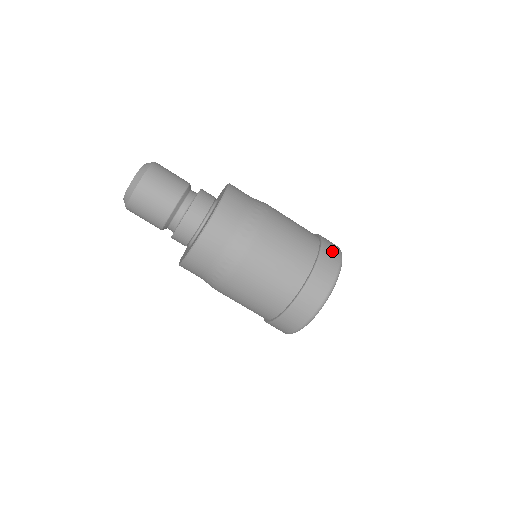
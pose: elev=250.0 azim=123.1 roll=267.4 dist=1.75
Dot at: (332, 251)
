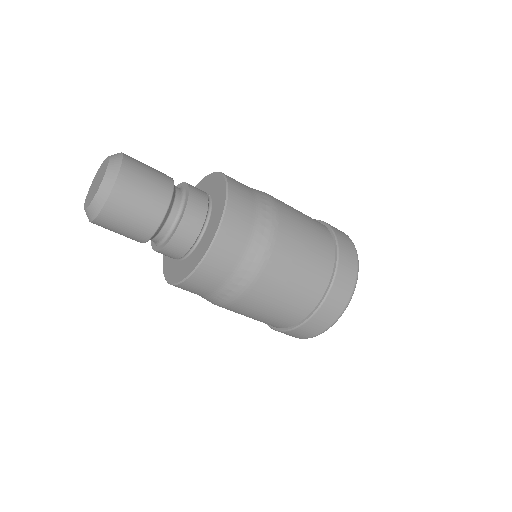
Dot at: (343, 290)
